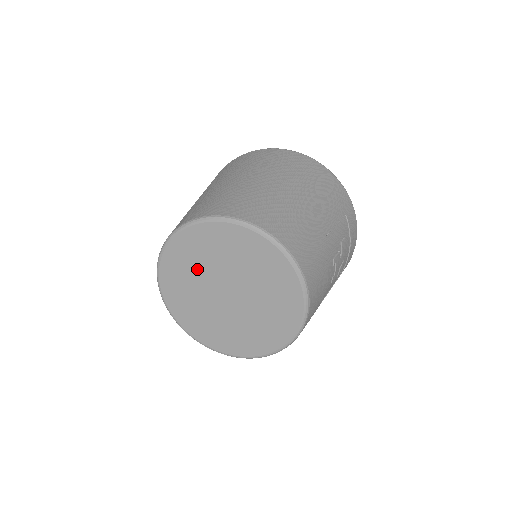
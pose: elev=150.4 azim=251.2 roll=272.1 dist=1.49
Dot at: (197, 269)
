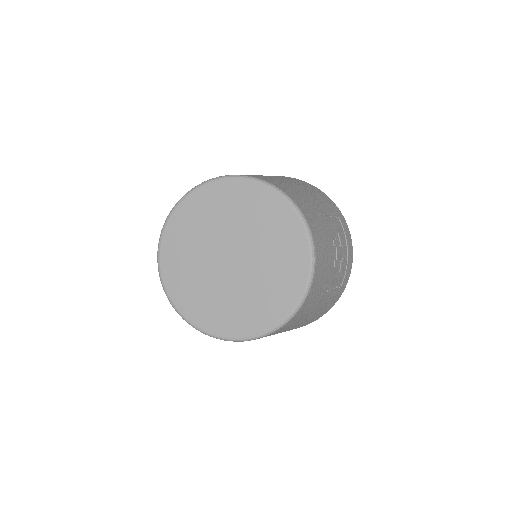
Dot at: (199, 237)
